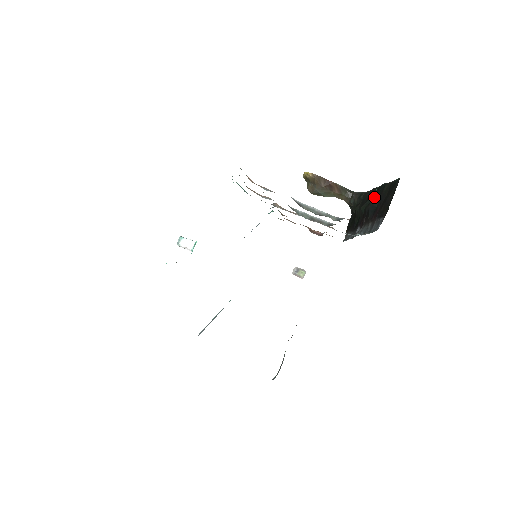
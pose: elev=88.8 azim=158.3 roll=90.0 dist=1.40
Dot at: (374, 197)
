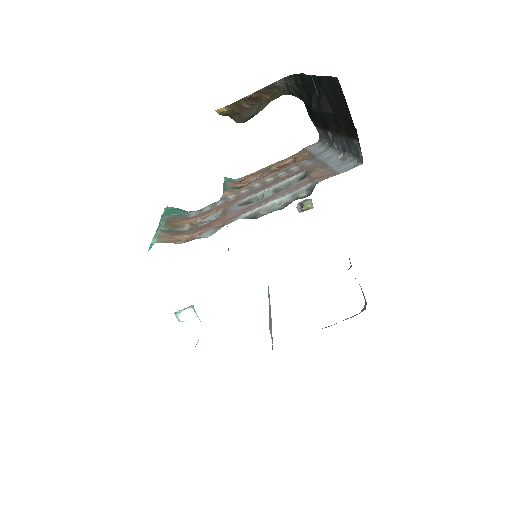
Dot at: occluded
